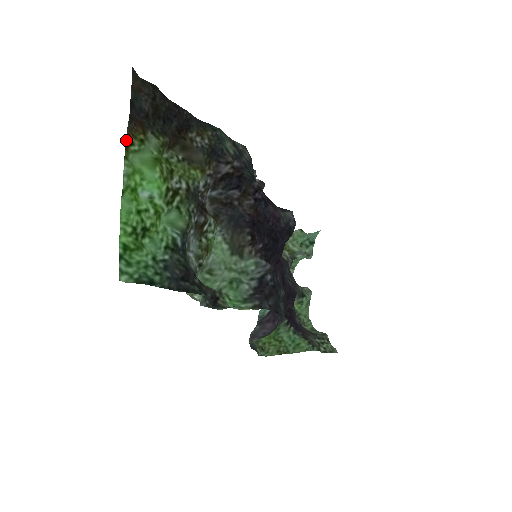
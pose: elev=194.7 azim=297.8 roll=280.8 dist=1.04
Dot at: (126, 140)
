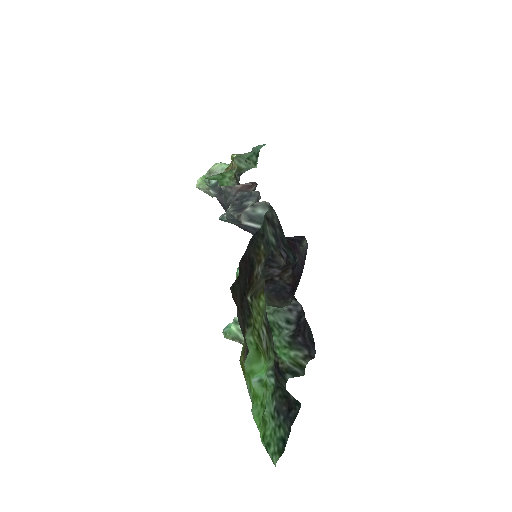
Dot at: (244, 368)
